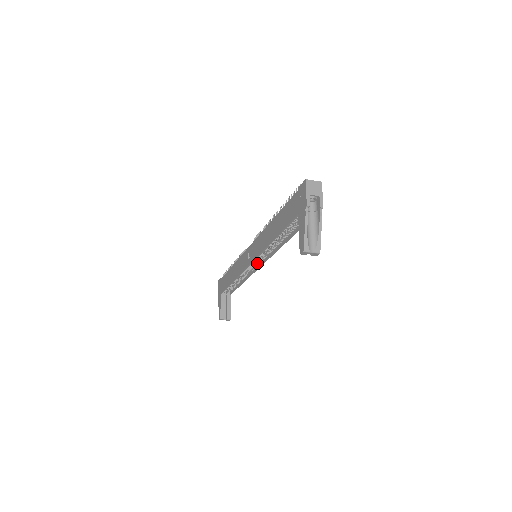
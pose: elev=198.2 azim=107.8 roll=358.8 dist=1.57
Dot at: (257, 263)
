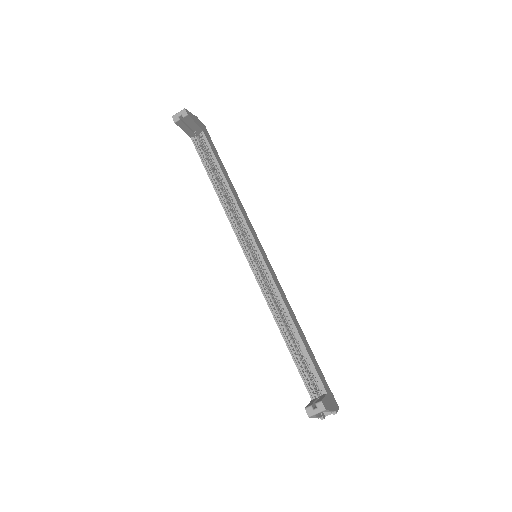
Dot at: (257, 256)
